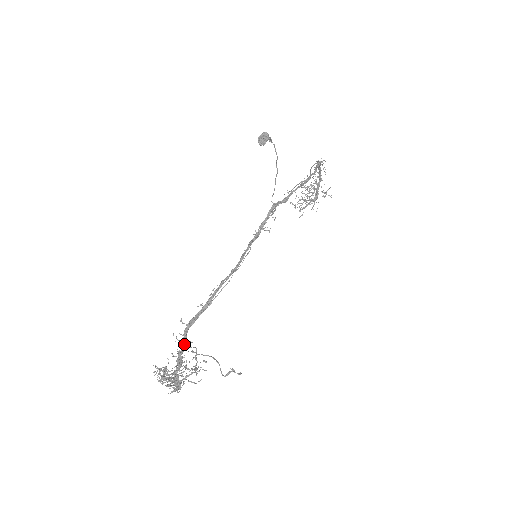
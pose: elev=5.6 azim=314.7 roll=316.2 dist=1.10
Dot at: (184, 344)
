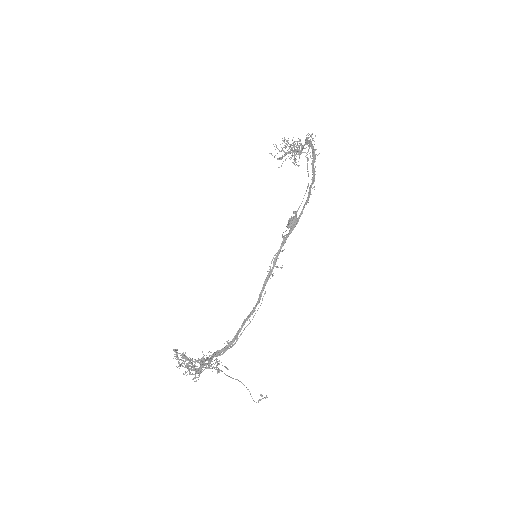
Dot at: (210, 362)
